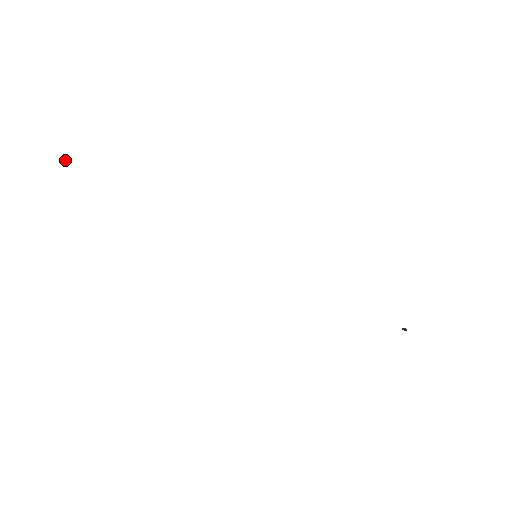
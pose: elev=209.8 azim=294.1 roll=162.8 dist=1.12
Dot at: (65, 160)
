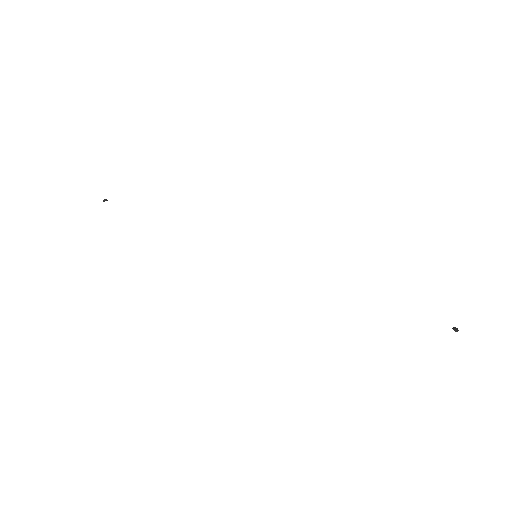
Dot at: (104, 200)
